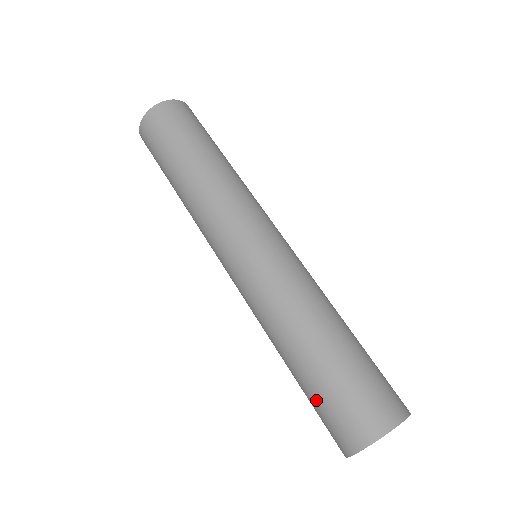
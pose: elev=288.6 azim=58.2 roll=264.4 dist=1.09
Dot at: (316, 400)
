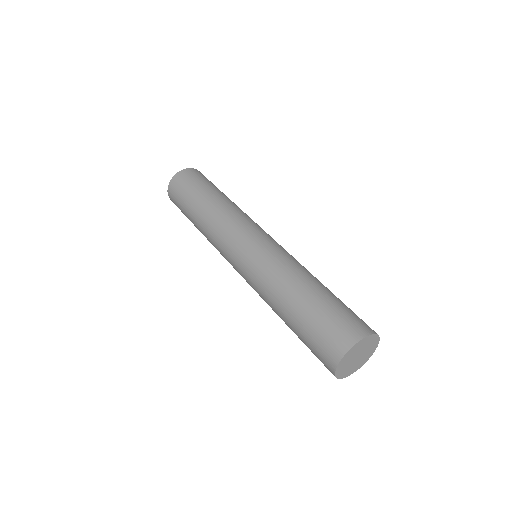
Dot at: (310, 328)
